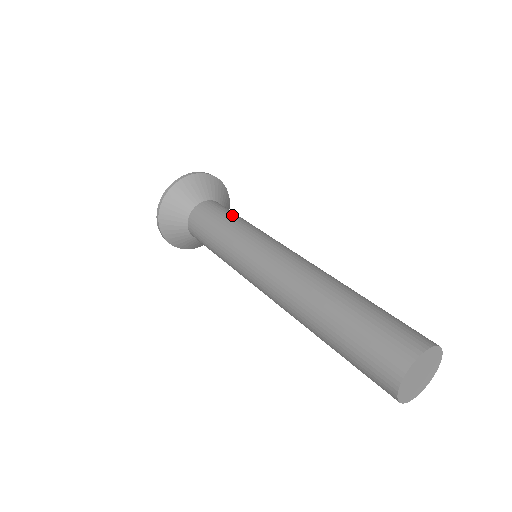
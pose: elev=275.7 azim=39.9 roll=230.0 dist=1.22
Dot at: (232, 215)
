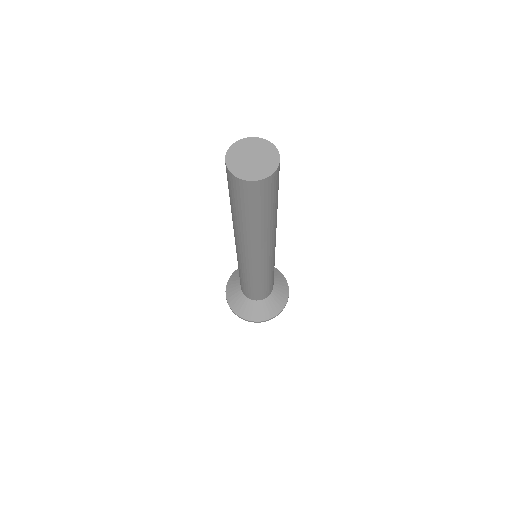
Dot at: occluded
